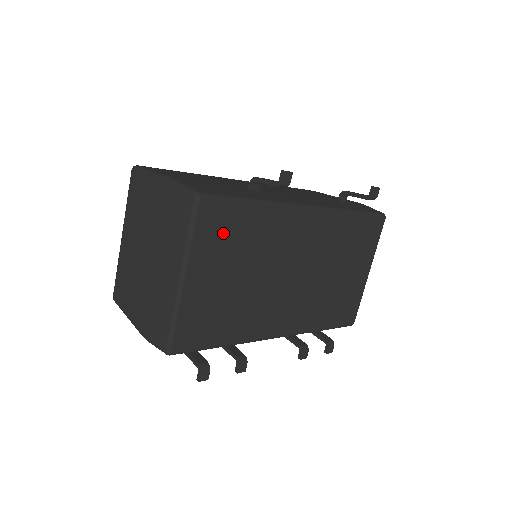
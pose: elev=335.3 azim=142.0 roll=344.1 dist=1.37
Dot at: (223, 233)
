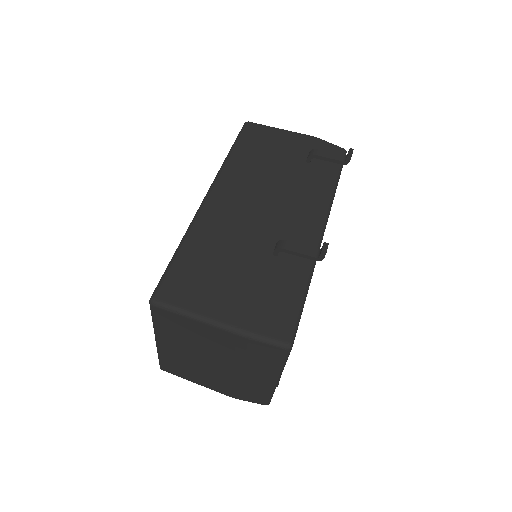
Dot at: occluded
